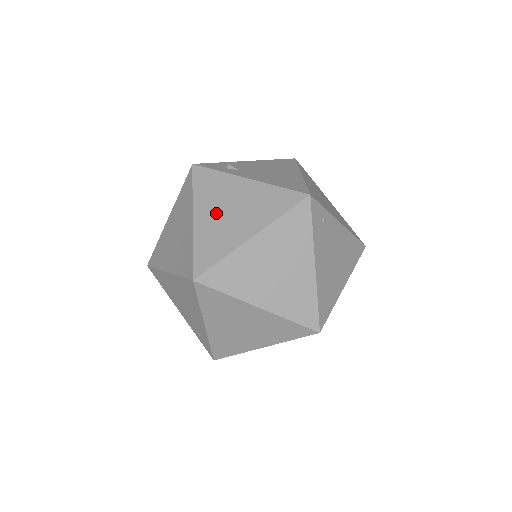
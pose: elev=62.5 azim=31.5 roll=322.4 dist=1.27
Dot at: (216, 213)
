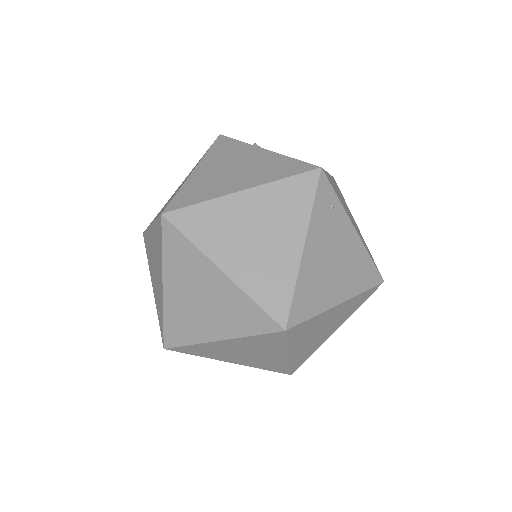
Dot at: (218, 169)
